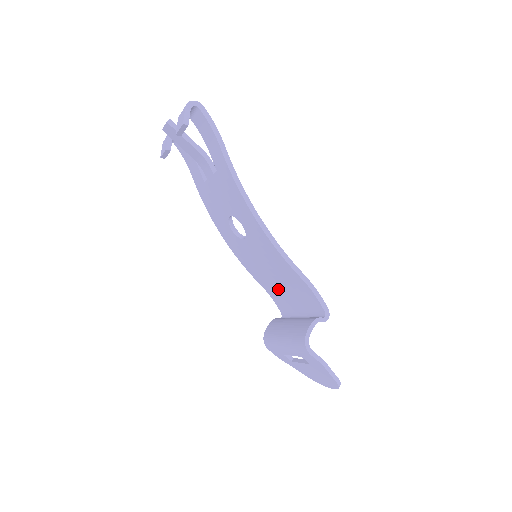
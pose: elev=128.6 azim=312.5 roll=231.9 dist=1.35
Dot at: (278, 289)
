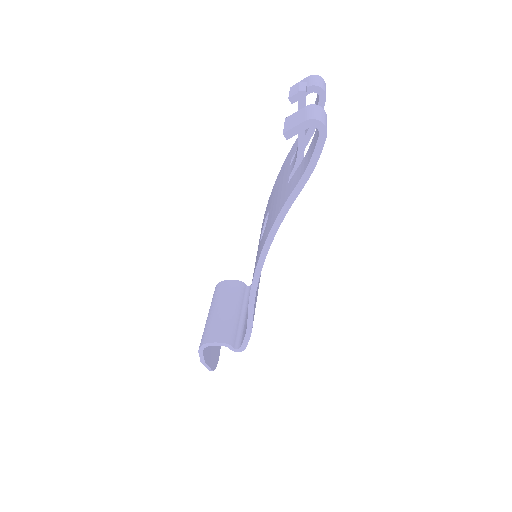
Dot at: occluded
